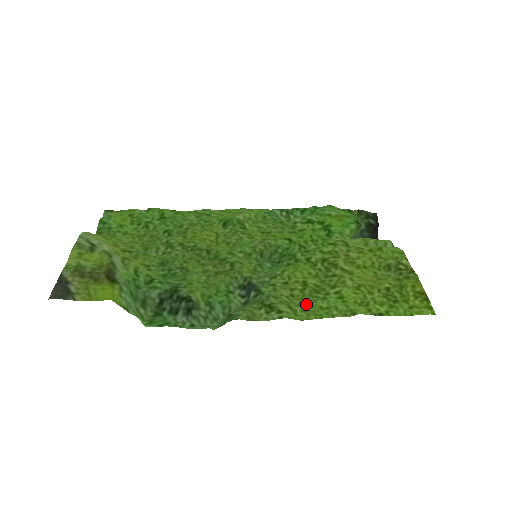
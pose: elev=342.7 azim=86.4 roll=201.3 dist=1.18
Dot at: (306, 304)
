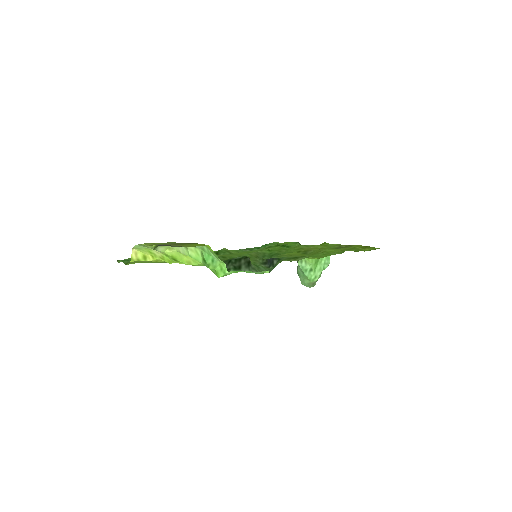
Dot at: (313, 256)
